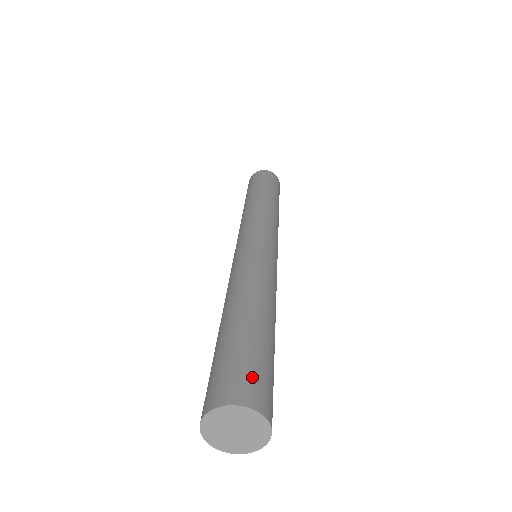
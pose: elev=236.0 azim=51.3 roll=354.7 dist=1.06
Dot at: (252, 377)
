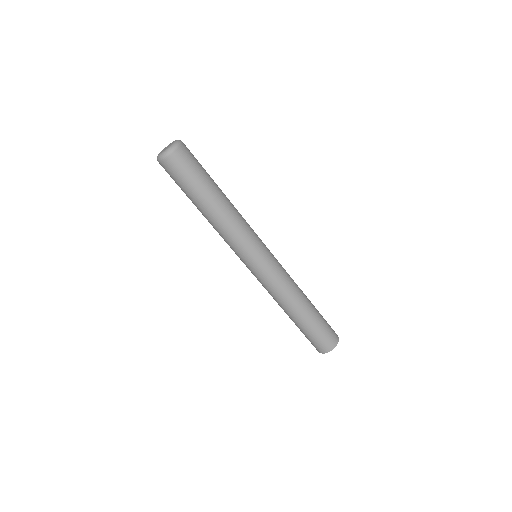
Dot at: (325, 341)
